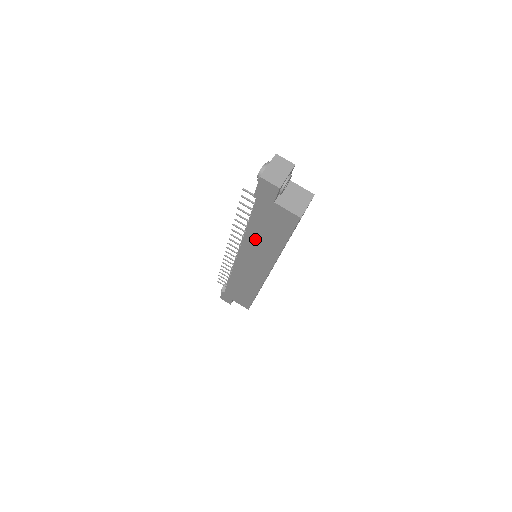
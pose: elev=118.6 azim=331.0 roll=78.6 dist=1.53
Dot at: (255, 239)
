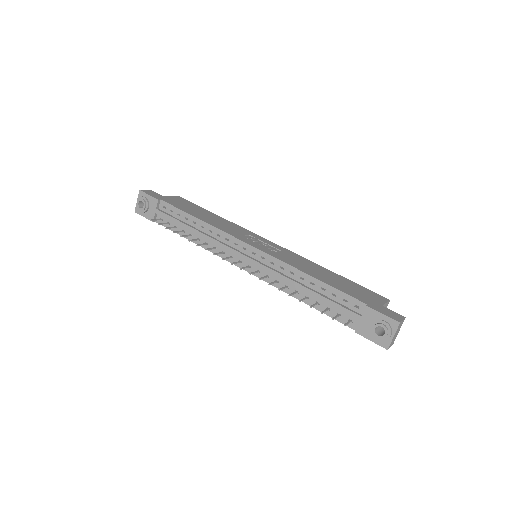
Dot at: occluded
